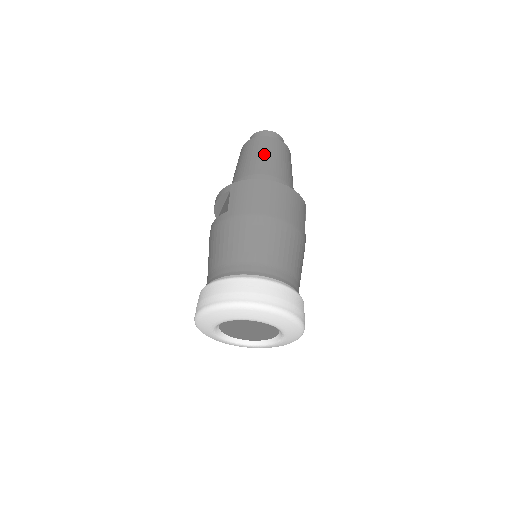
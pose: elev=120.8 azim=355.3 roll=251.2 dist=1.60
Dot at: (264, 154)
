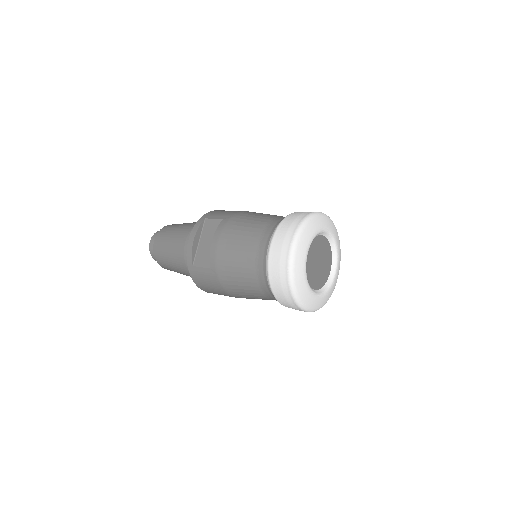
Dot at: occluded
